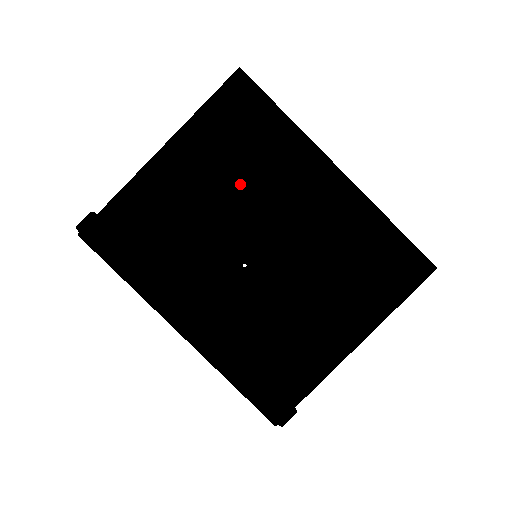
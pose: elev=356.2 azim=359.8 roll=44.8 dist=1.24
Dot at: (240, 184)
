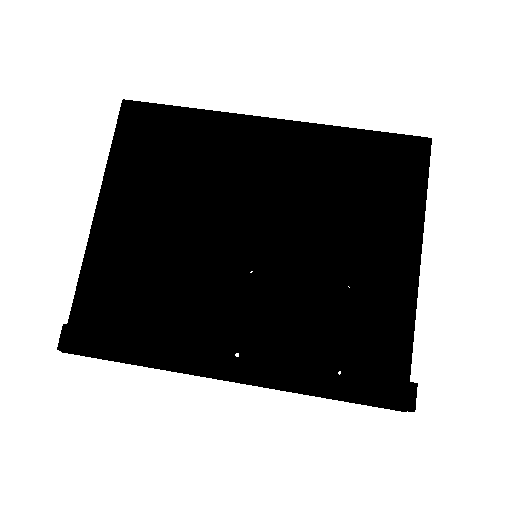
Dot at: (195, 204)
